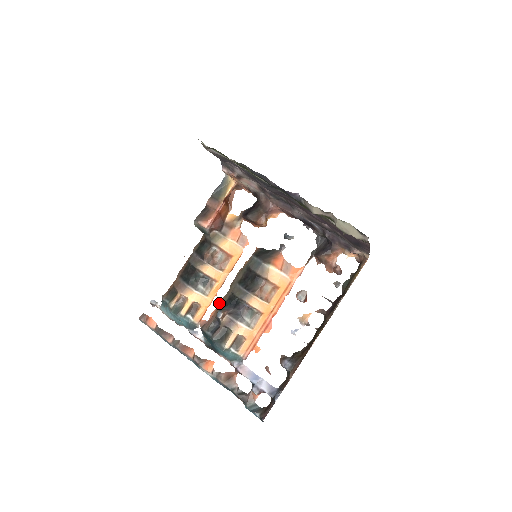
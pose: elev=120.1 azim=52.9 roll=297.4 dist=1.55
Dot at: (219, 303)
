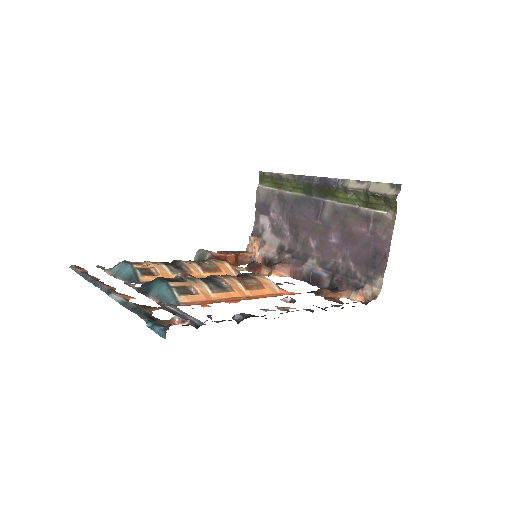
Dot at: occluded
